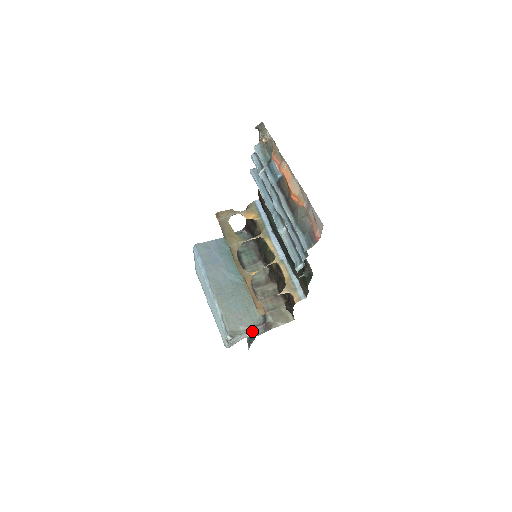
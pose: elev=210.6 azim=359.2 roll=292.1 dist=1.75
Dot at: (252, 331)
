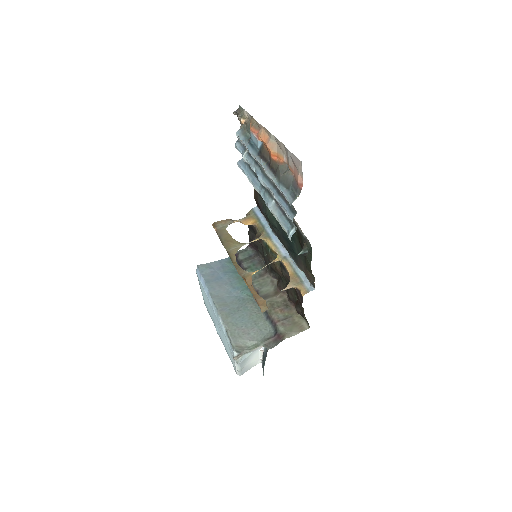
Dot at: (262, 345)
